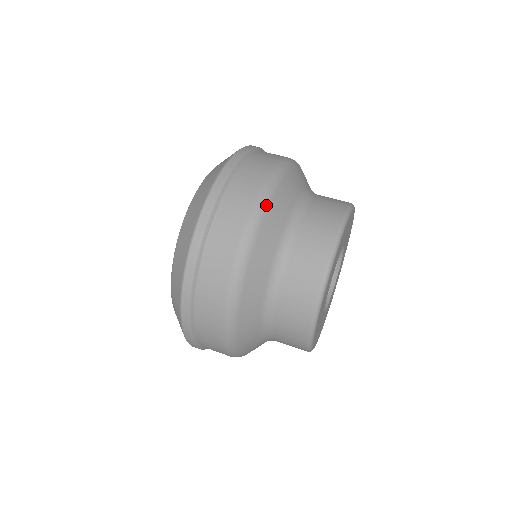
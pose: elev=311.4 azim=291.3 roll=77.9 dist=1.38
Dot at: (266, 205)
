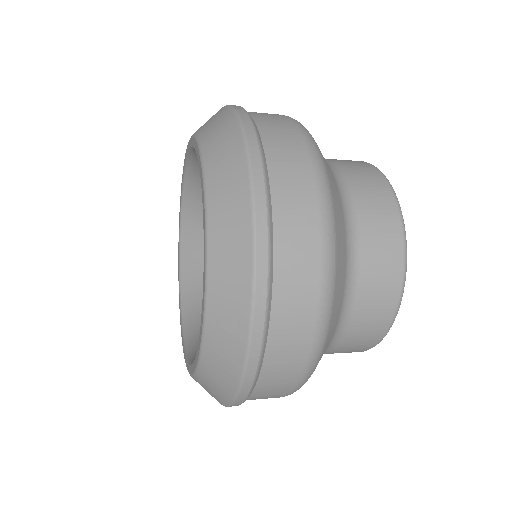
Dot at: occluded
